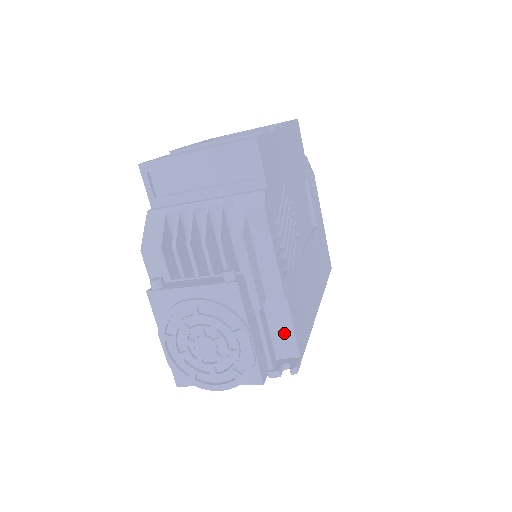
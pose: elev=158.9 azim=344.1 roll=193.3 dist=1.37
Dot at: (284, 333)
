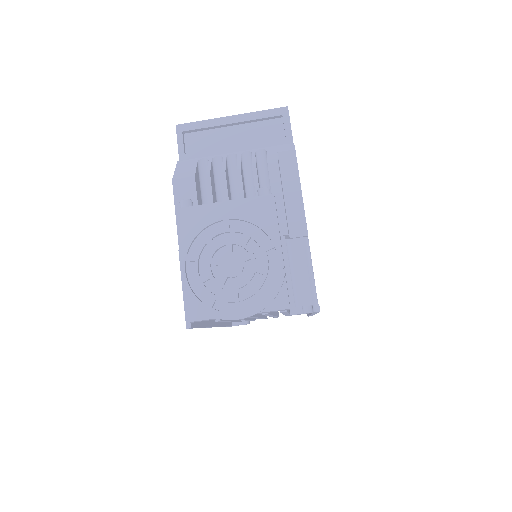
Dot at: (304, 276)
